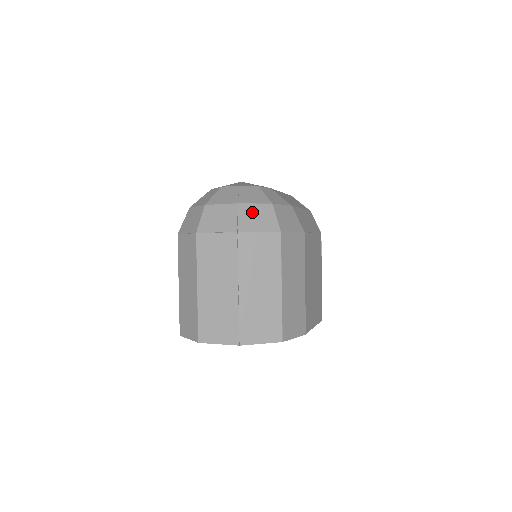
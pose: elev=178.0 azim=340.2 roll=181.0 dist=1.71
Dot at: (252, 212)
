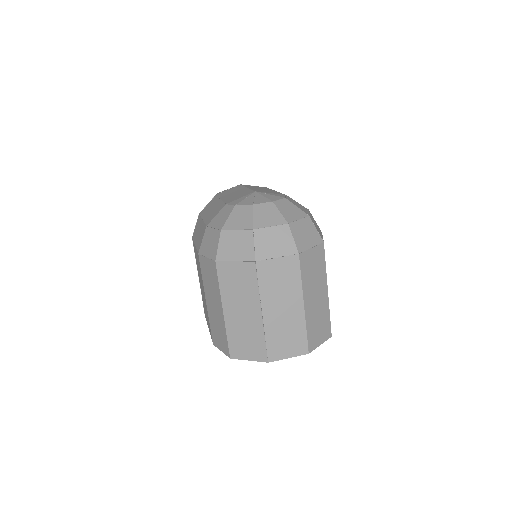
Dot at: (300, 229)
